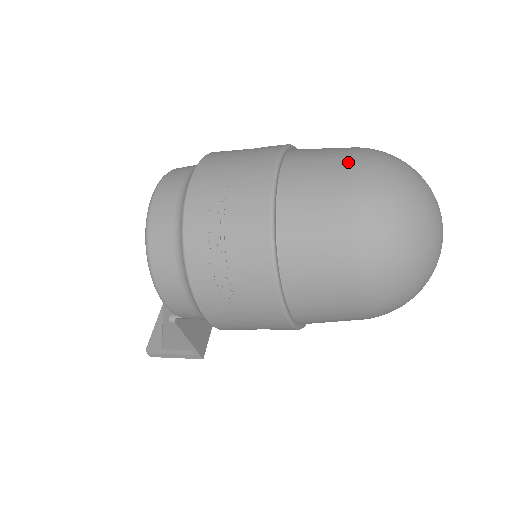
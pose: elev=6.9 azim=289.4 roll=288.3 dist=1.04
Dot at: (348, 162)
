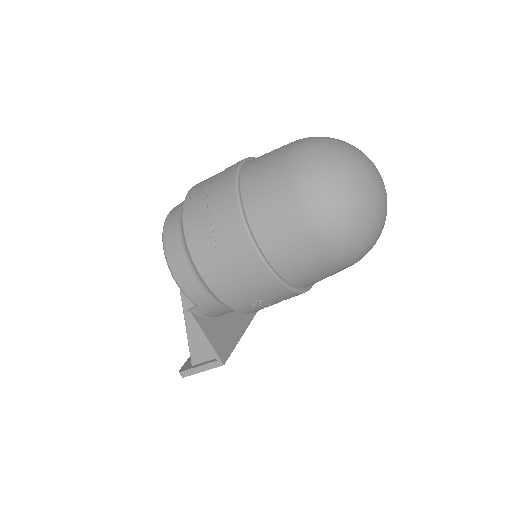
Dot at: (291, 142)
